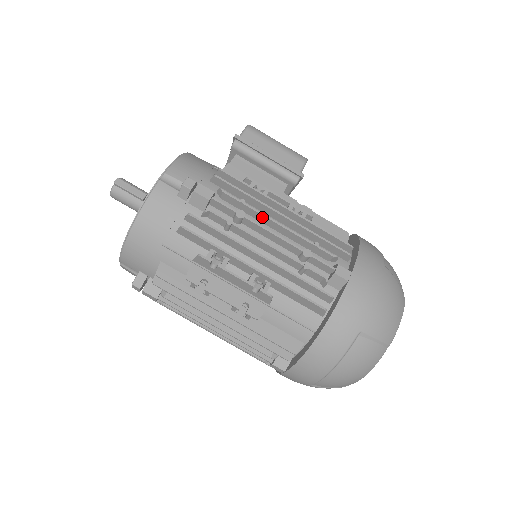
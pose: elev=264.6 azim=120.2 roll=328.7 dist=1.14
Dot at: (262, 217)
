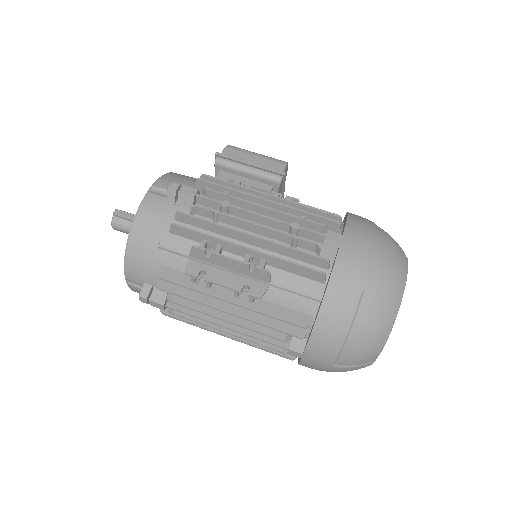
Dot at: (247, 204)
